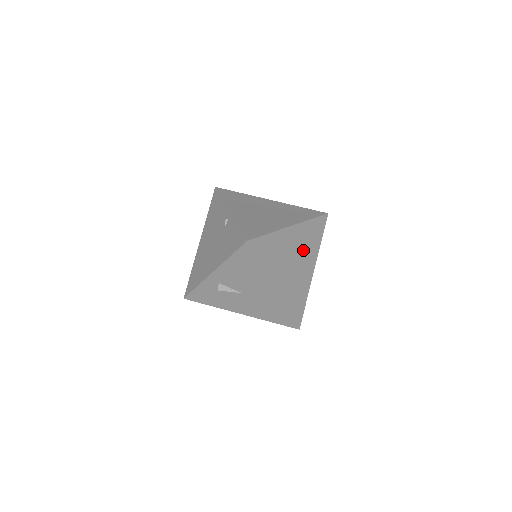
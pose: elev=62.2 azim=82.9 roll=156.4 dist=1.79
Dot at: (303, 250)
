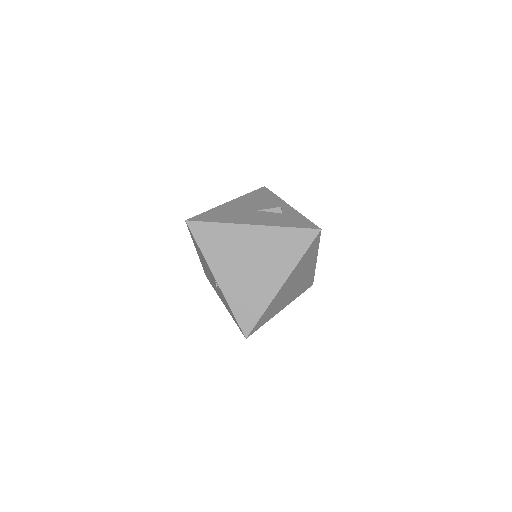
Dot at: (300, 273)
